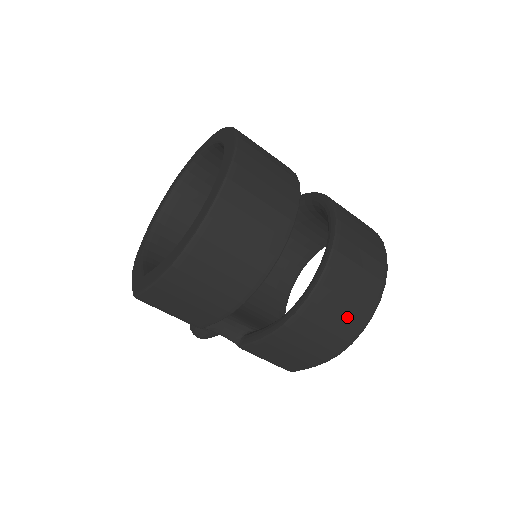
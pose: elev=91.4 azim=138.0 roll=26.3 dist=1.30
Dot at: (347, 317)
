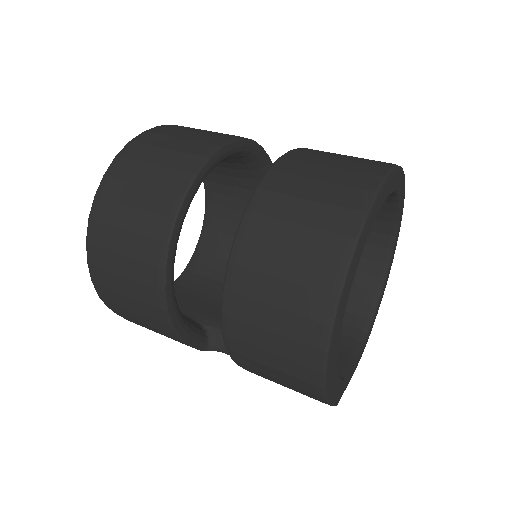
Dot at: (287, 332)
